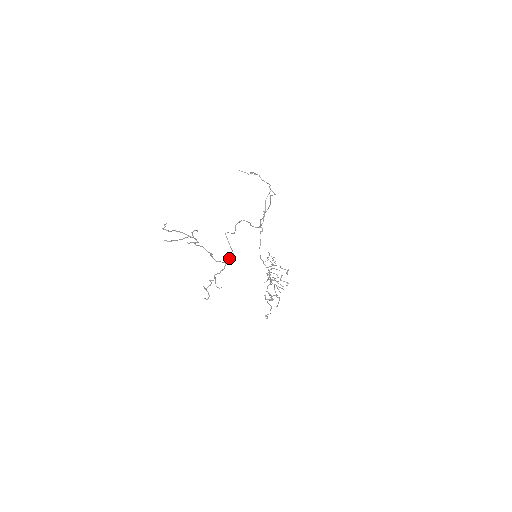
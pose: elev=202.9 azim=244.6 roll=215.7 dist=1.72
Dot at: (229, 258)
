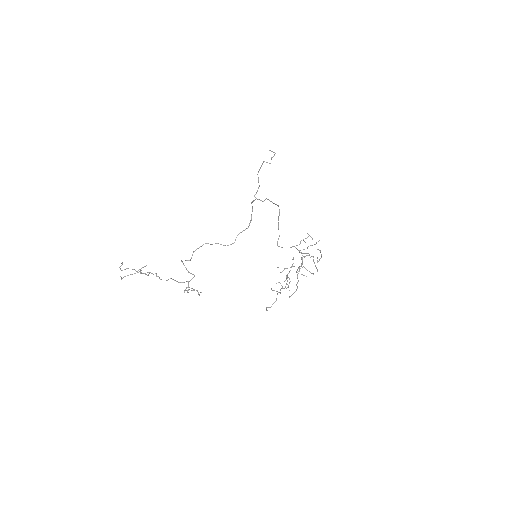
Dot at: (193, 277)
